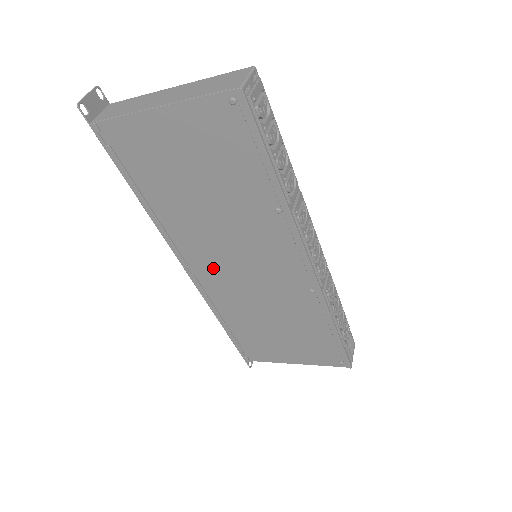
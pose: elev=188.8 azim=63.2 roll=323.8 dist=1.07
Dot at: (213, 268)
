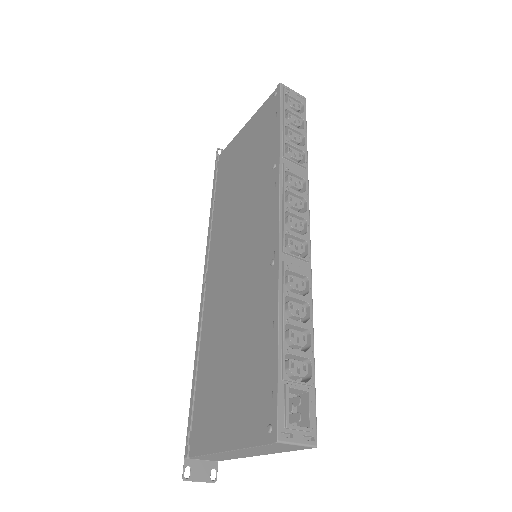
Dot at: (220, 267)
